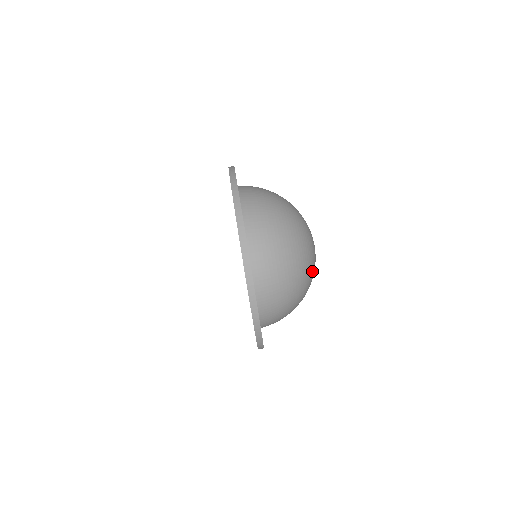
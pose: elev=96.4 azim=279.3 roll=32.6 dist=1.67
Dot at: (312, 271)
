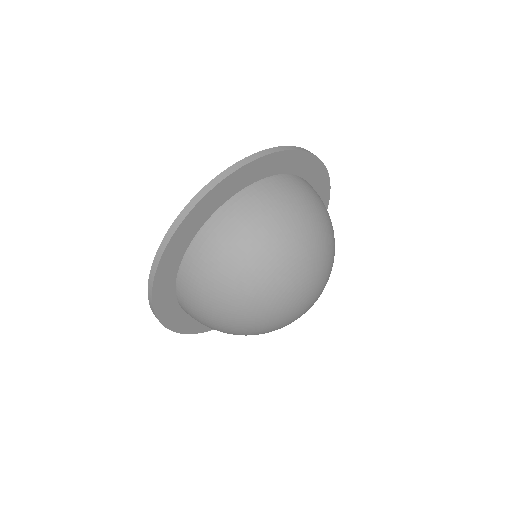
Dot at: (272, 299)
